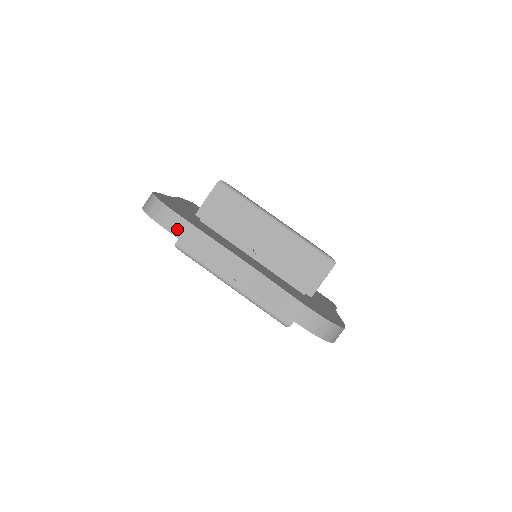
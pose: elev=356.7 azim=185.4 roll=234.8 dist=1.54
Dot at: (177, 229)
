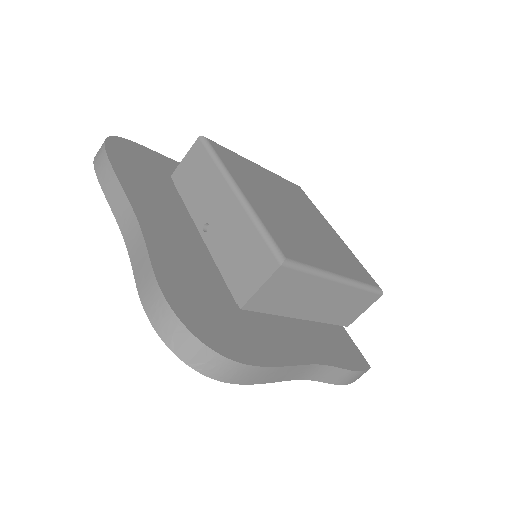
Dot at: (100, 169)
